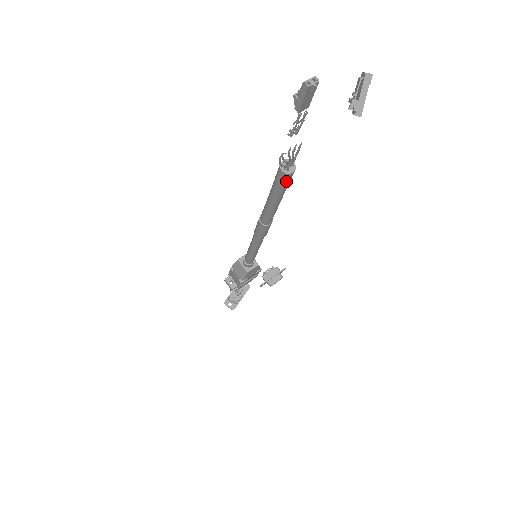
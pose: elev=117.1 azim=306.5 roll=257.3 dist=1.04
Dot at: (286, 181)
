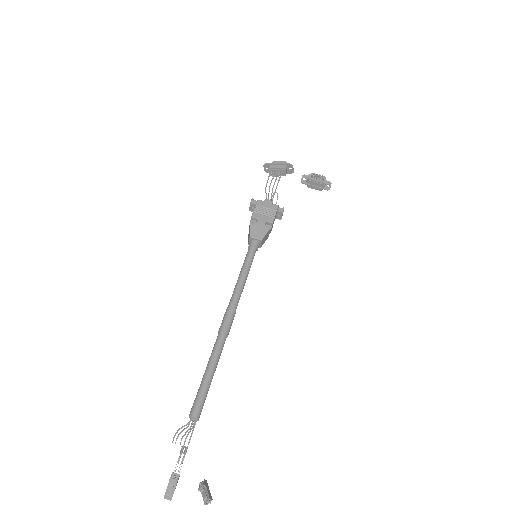
Dot at: (195, 408)
